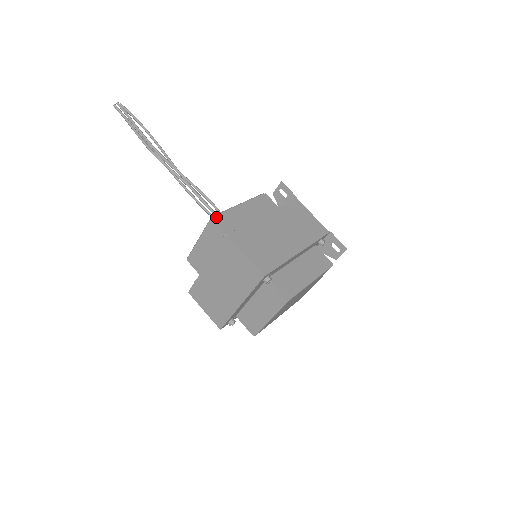
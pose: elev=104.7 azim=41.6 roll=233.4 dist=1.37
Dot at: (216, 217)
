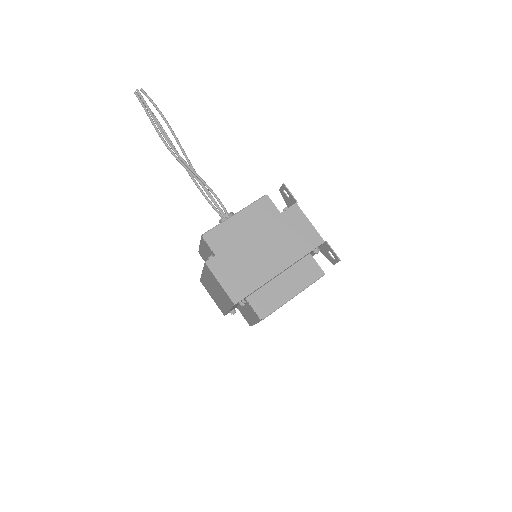
Dot at: (206, 235)
